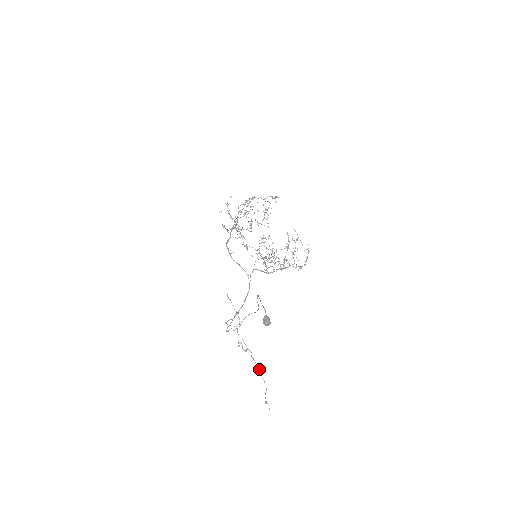
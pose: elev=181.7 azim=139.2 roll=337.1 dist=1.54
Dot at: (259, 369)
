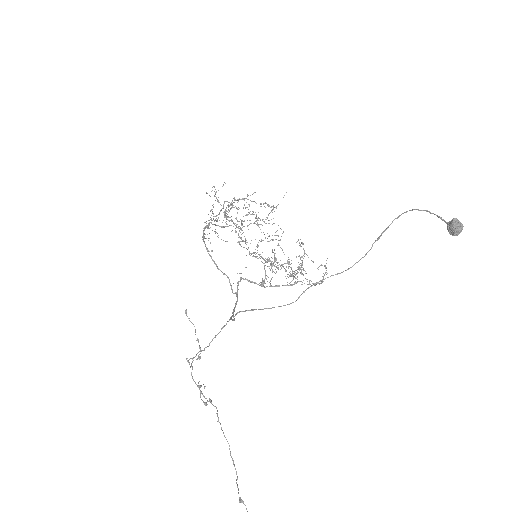
Dot at: occluded
